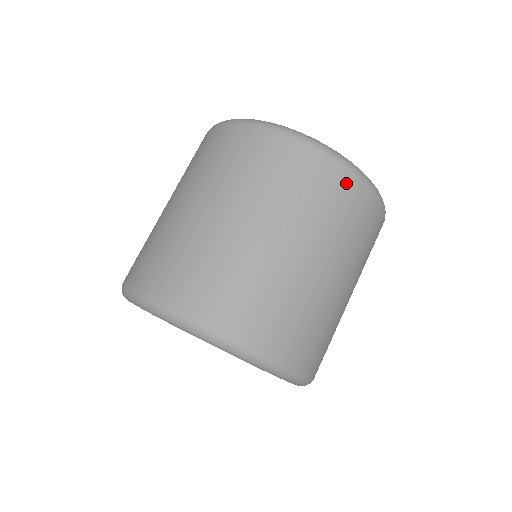
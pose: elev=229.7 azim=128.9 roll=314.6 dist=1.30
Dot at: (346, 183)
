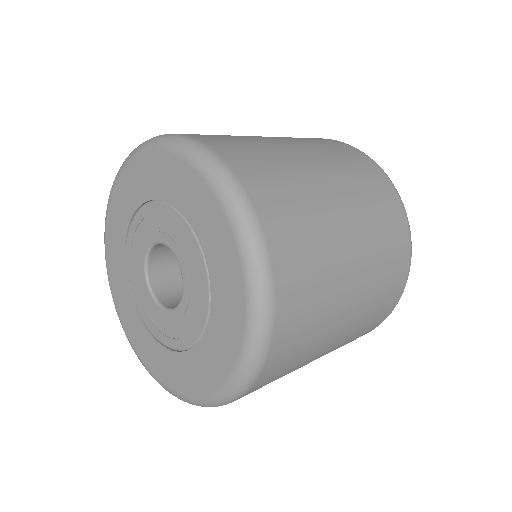
Dot at: (401, 280)
